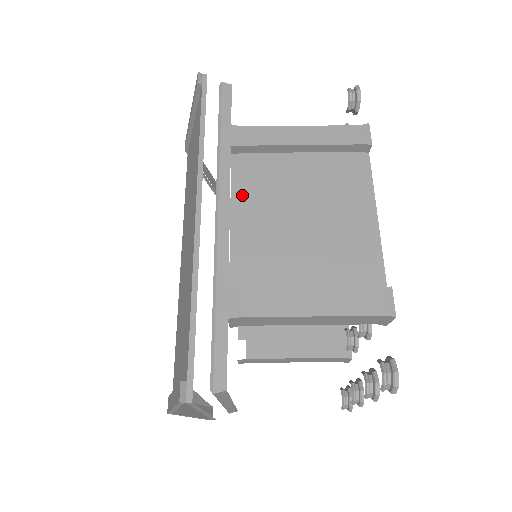
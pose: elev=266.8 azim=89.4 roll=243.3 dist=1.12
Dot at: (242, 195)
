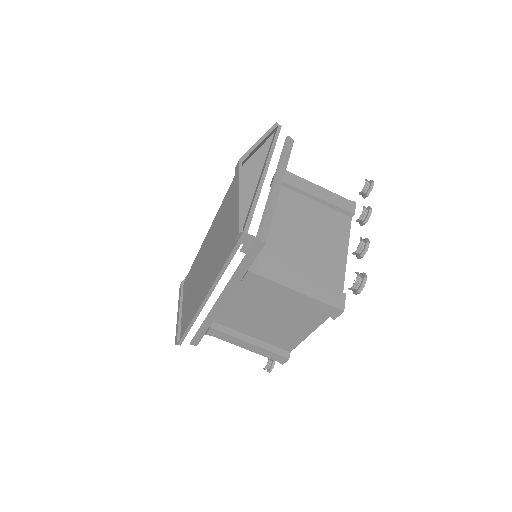
Dot at: (239, 294)
